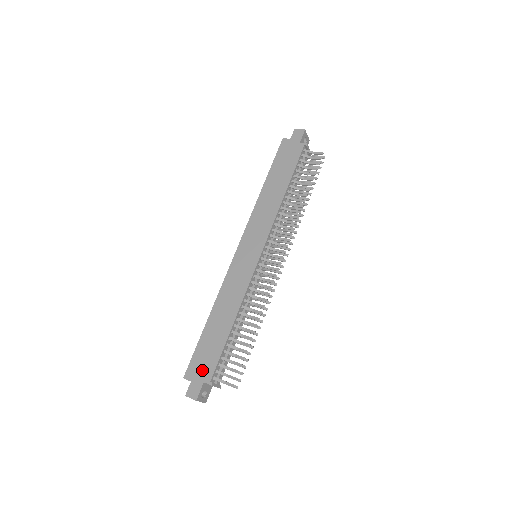
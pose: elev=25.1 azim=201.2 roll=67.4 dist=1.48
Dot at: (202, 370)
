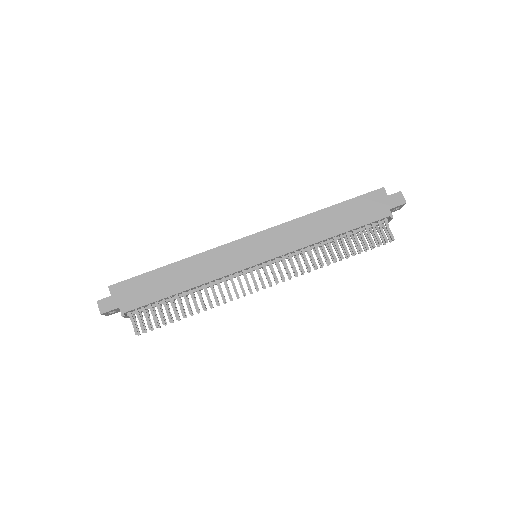
Dot at: (127, 297)
